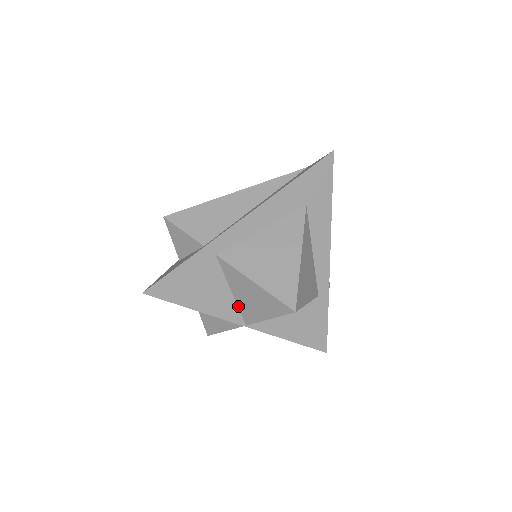
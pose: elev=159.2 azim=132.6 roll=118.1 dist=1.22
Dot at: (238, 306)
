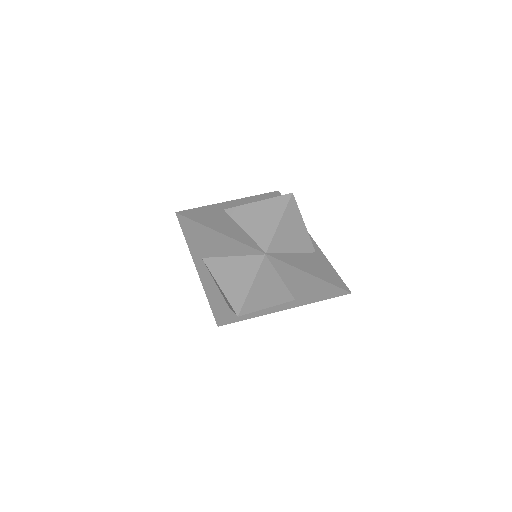
Dot at: (253, 239)
